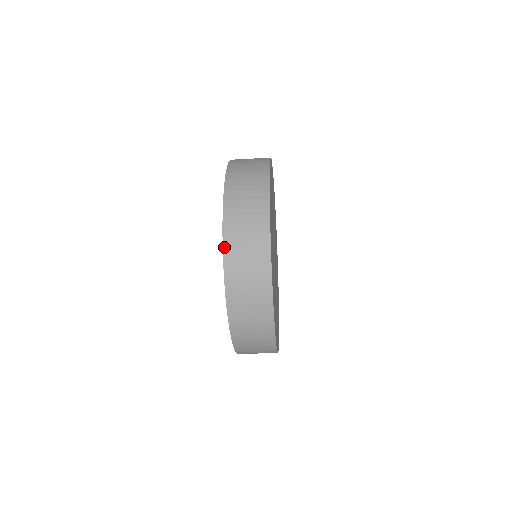
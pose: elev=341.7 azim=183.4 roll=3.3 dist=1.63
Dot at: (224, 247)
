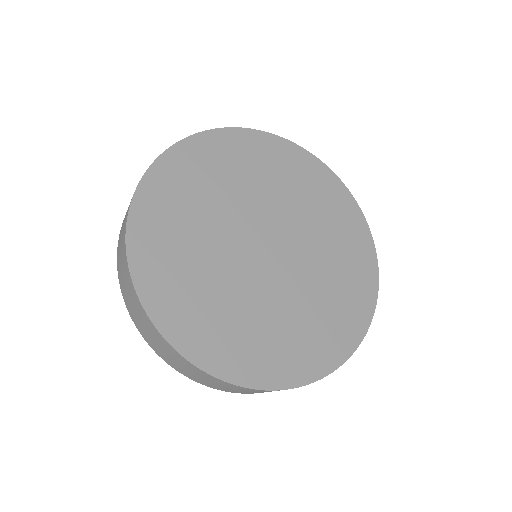
Dot at: (119, 278)
